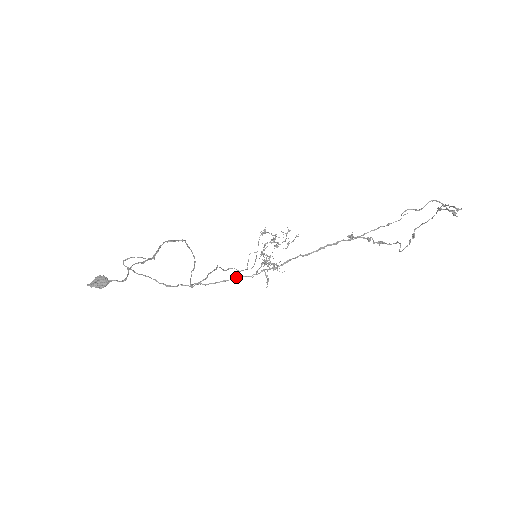
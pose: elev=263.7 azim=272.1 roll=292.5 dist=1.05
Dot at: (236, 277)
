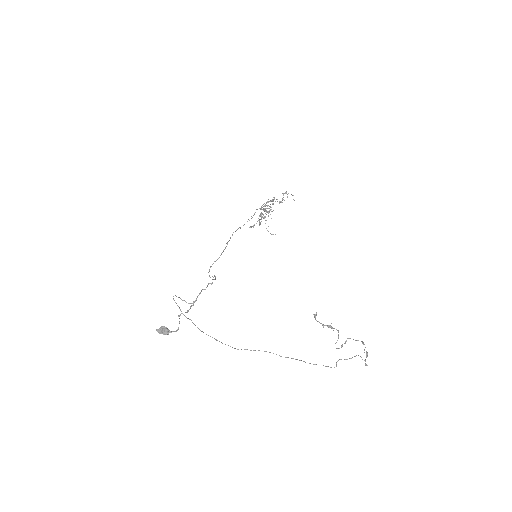
Dot at: occluded
